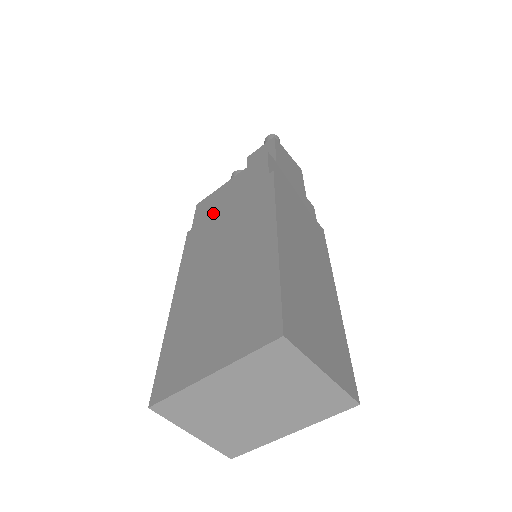
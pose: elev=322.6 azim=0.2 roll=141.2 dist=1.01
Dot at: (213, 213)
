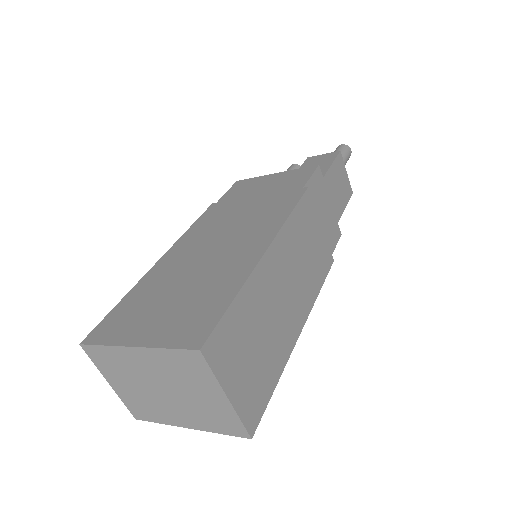
Dot at: (241, 198)
